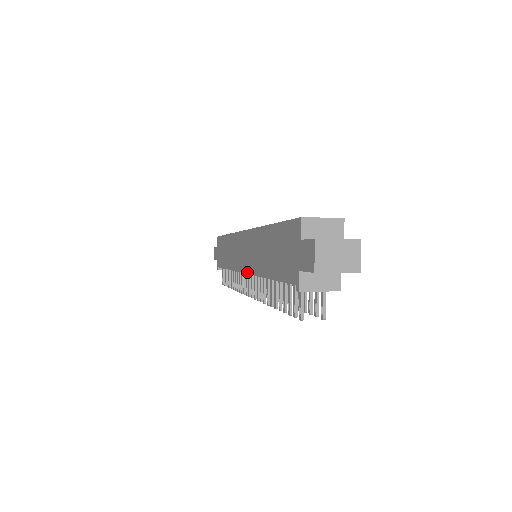
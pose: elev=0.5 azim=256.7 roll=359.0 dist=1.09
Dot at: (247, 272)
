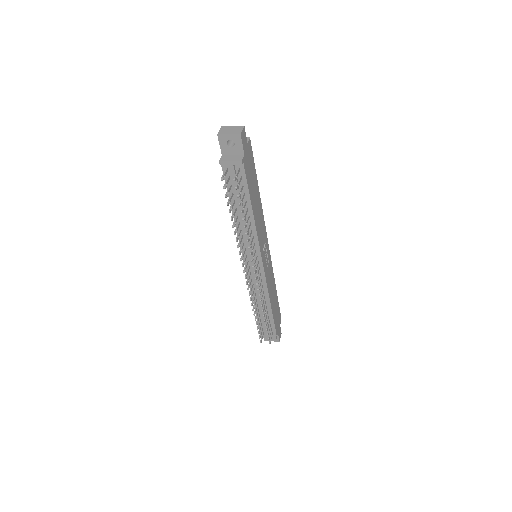
Dot at: occluded
